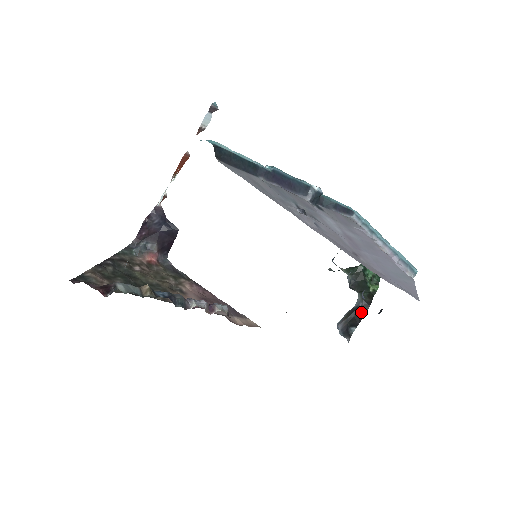
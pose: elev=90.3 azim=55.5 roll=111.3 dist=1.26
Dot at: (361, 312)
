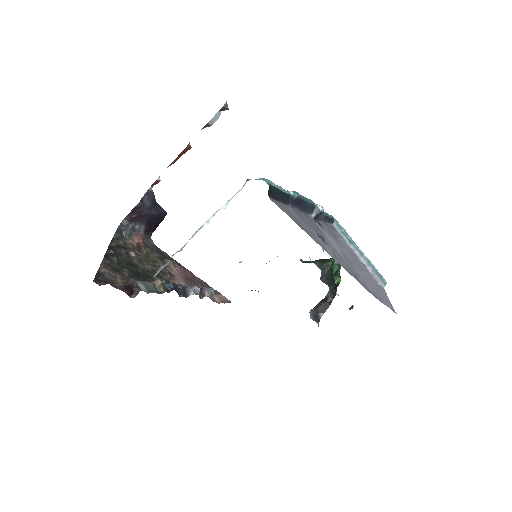
Dot at: (328, 301)
